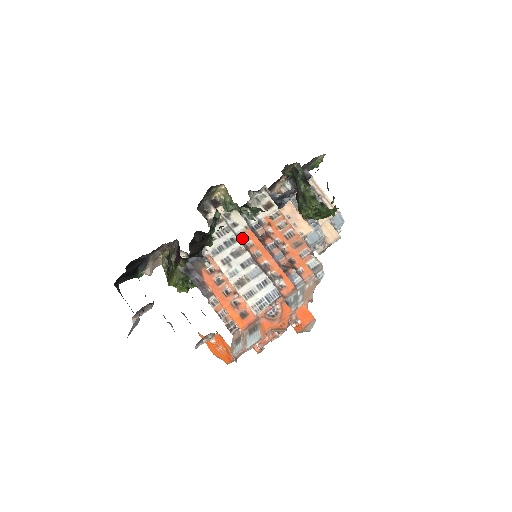
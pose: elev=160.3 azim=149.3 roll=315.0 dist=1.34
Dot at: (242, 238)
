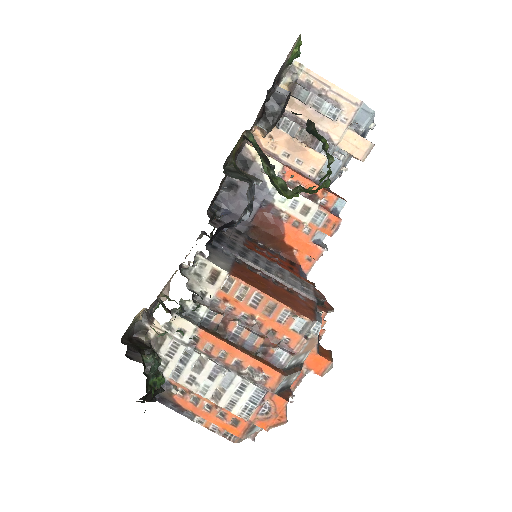
Dot at: (197, 344)
